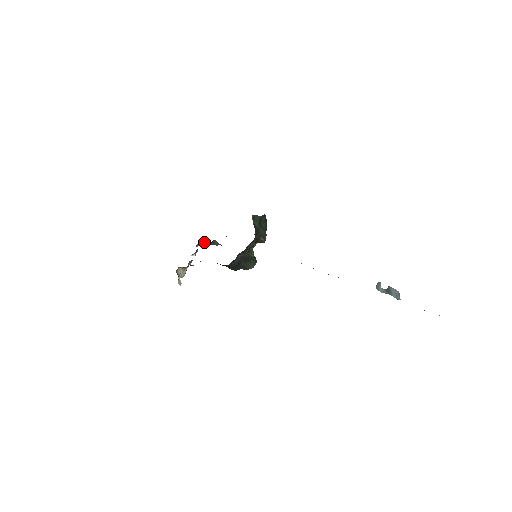
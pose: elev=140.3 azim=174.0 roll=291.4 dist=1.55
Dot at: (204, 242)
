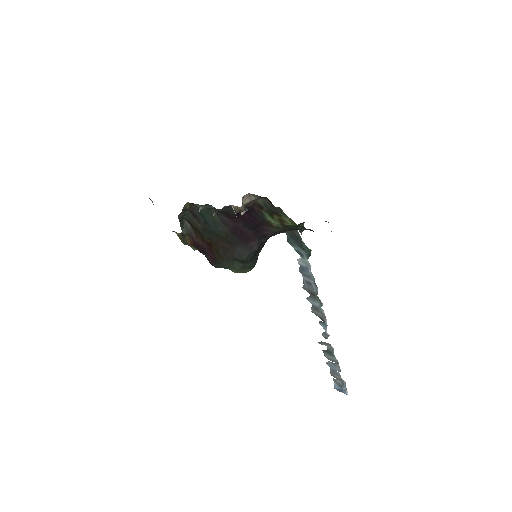
Dot at: (184, 210)
